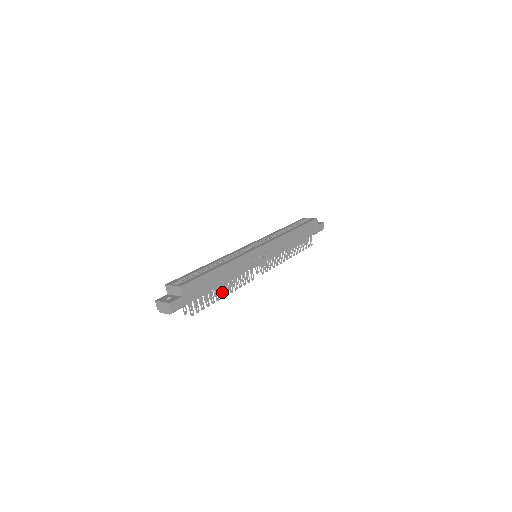
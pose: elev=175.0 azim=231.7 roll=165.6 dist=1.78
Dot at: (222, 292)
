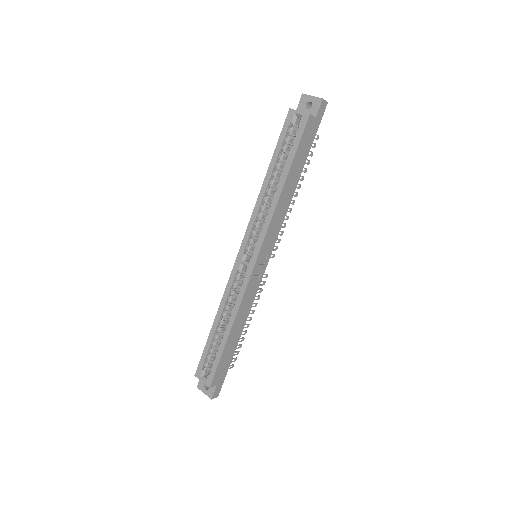
Dot at: occluded
